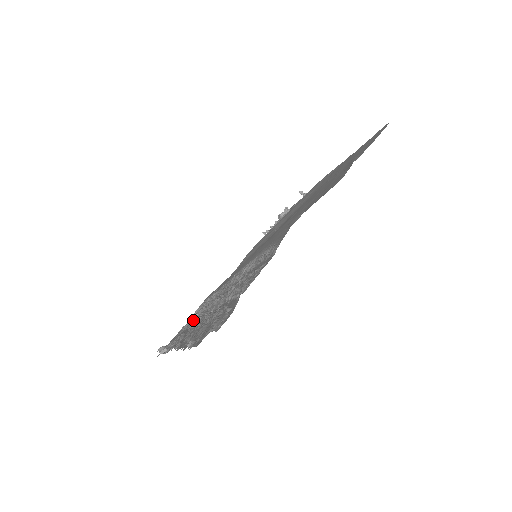
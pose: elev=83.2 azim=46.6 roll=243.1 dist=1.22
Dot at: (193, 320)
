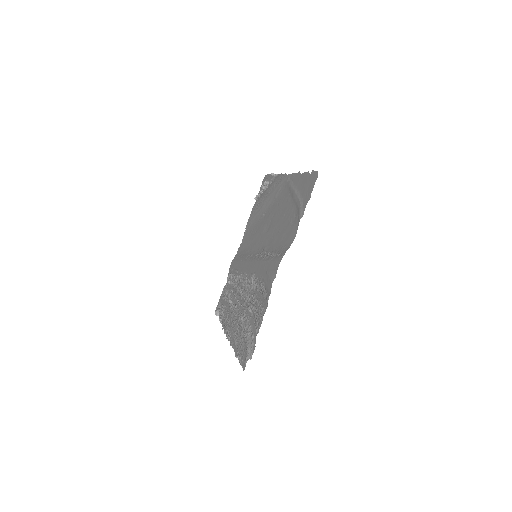
Dot at: (230, 301)
